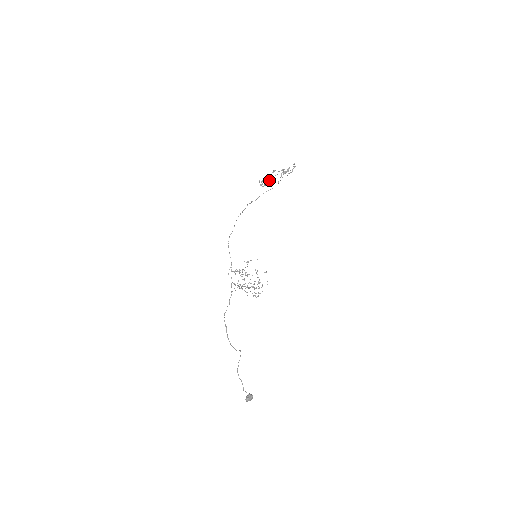
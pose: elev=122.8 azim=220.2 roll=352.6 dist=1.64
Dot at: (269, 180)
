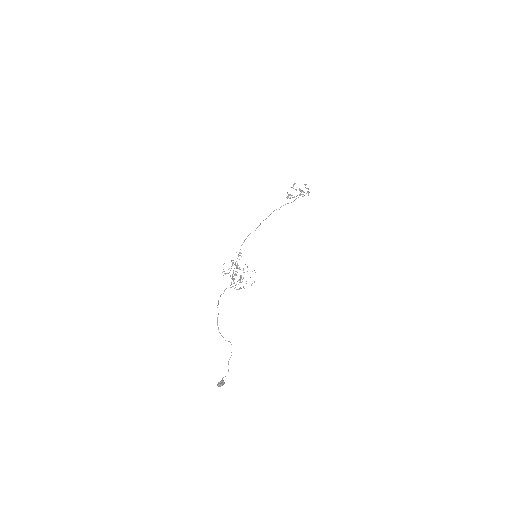
Dot at: (294, 196)
